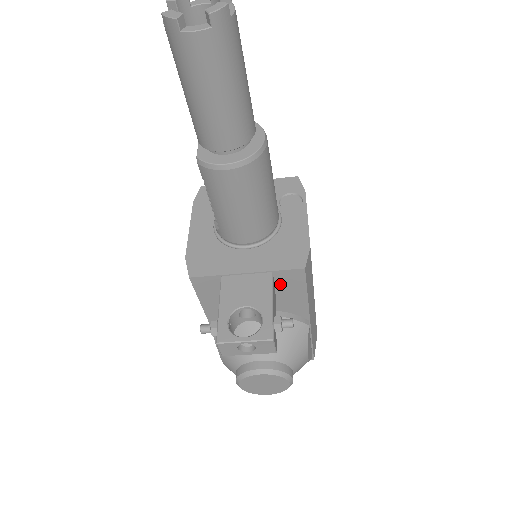
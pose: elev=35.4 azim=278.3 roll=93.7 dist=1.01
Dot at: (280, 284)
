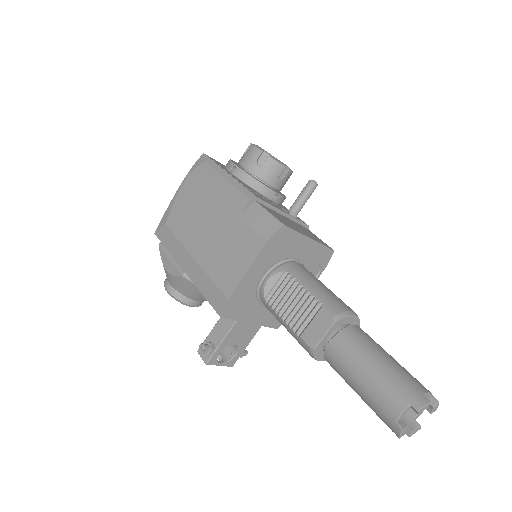
Dot at: occluded
